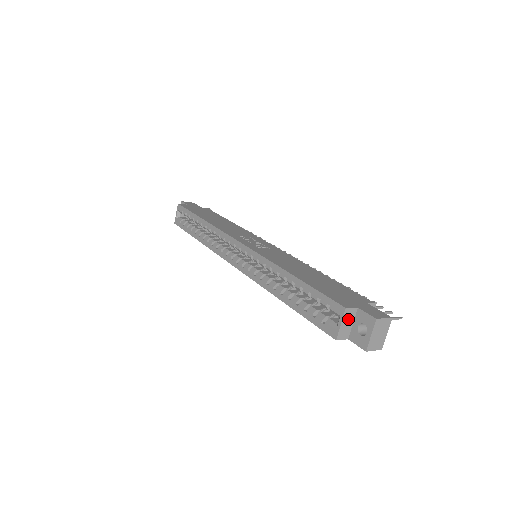
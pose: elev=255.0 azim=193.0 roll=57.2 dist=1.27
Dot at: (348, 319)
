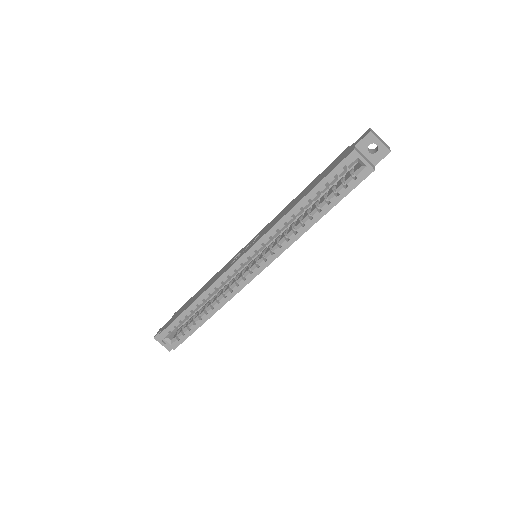
Dot at: (361, 155)
